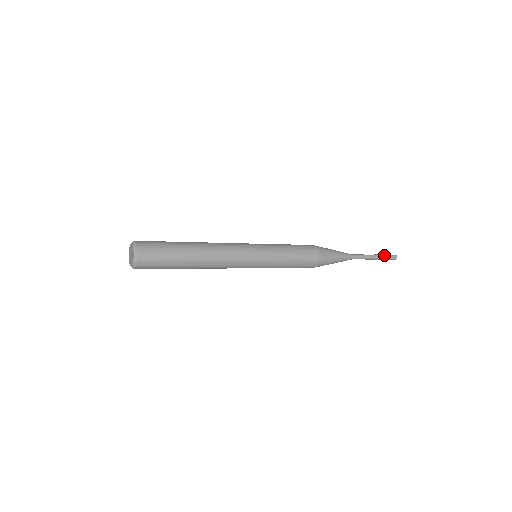
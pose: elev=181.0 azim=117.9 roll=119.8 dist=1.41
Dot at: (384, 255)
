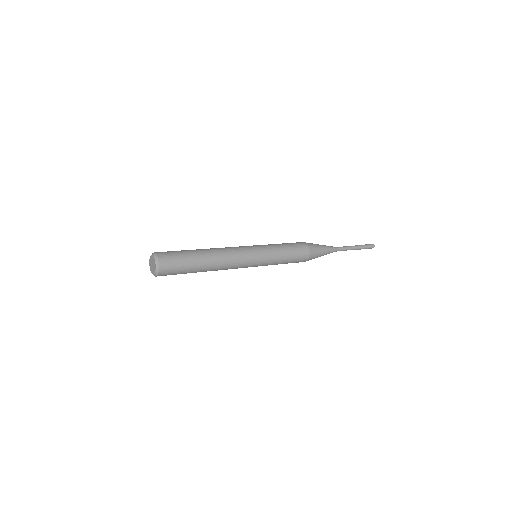
Dot at: (364, 247)
